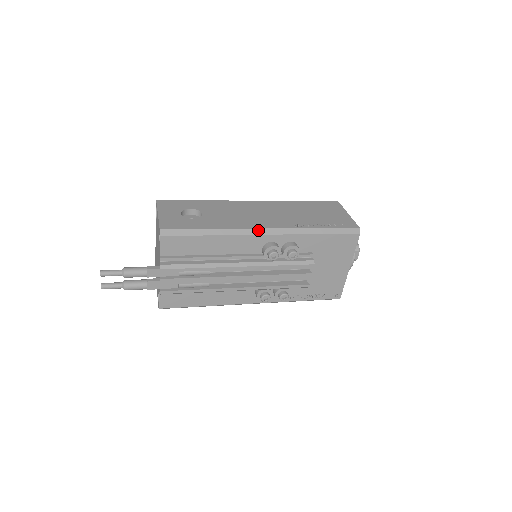
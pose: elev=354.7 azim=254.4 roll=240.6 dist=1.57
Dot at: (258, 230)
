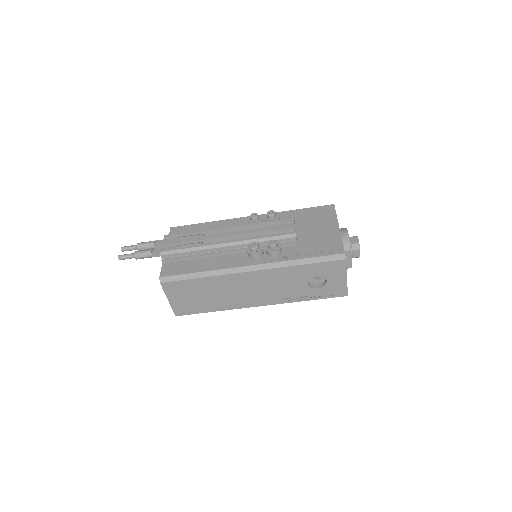
Dot at: occluded
